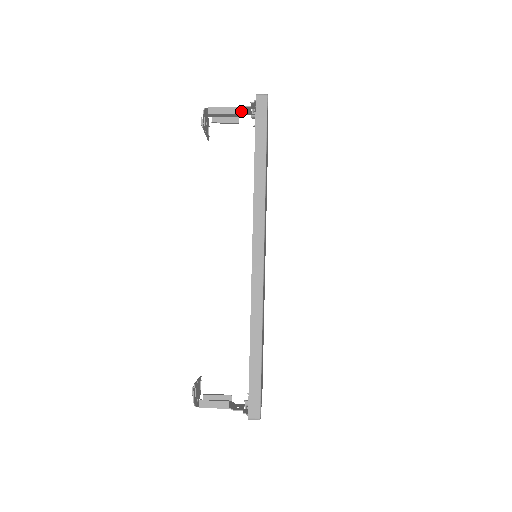
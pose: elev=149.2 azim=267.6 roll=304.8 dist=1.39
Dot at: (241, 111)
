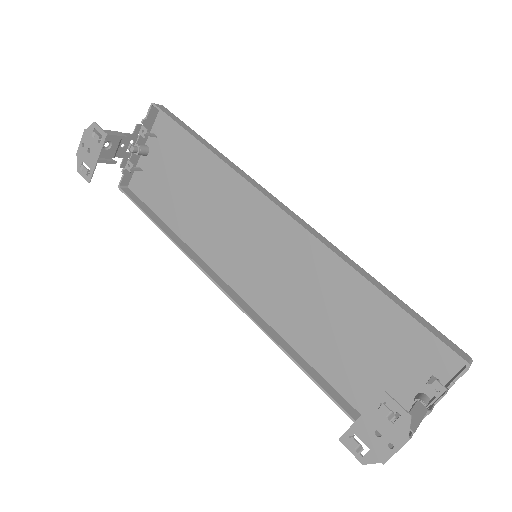
Dot at: (118, 145)
